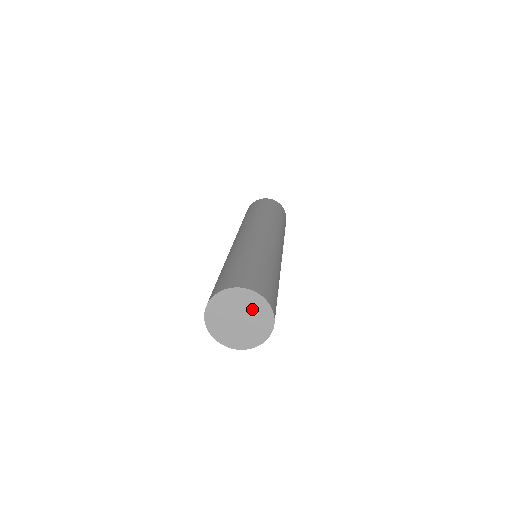
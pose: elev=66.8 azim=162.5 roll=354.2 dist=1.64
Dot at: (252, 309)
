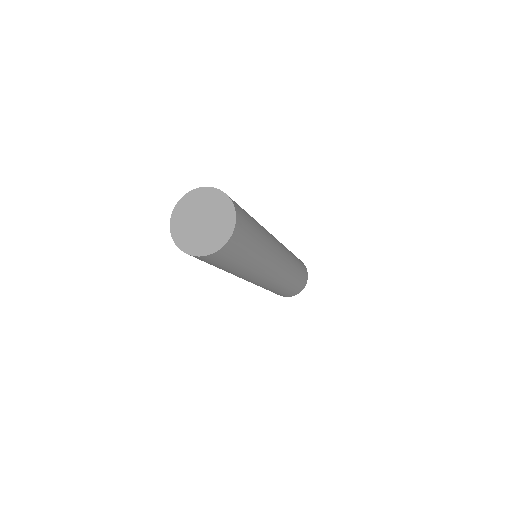
Dot at: (209, 204)
